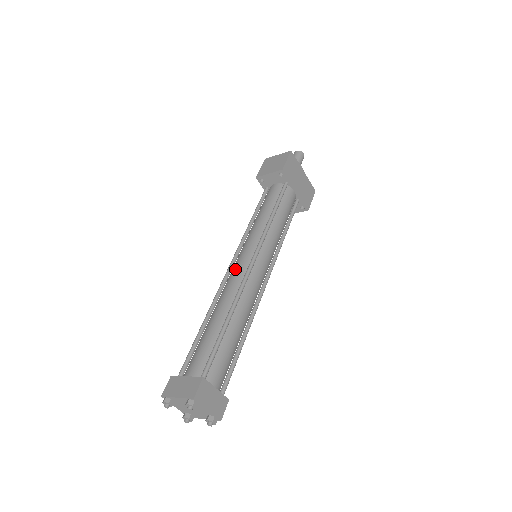
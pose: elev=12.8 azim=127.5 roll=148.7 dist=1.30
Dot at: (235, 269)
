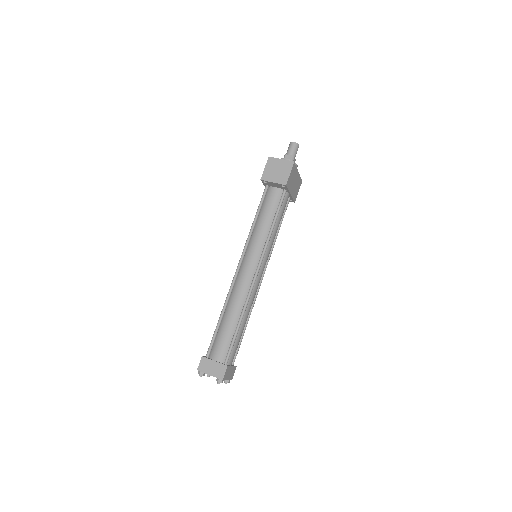
Dot at: (243, 275)
